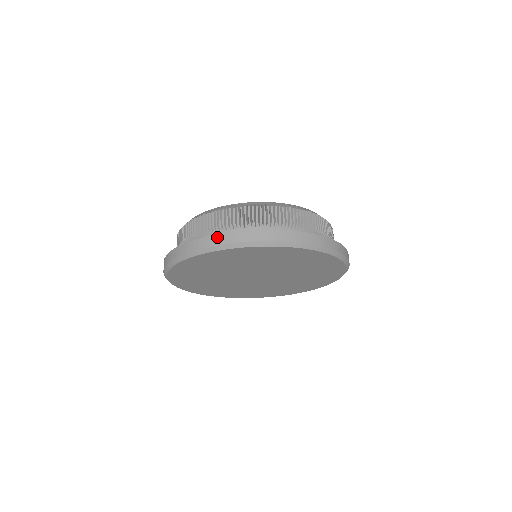
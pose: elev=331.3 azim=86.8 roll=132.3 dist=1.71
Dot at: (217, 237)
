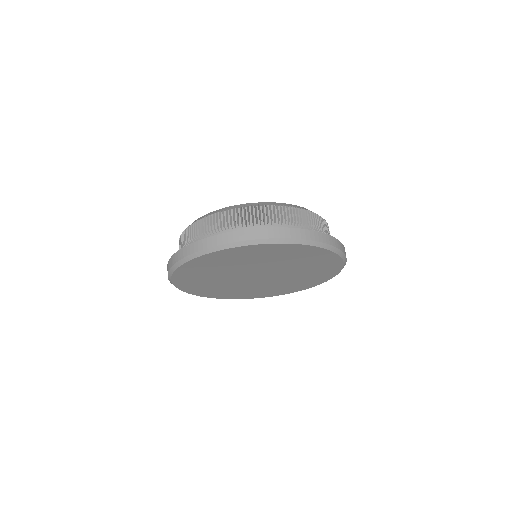
Dot at: (225, 236)
